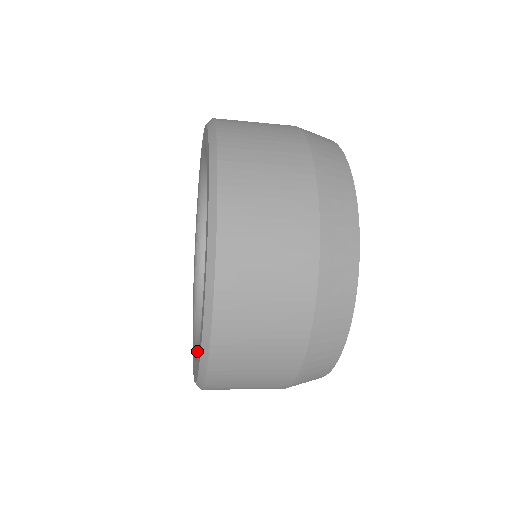
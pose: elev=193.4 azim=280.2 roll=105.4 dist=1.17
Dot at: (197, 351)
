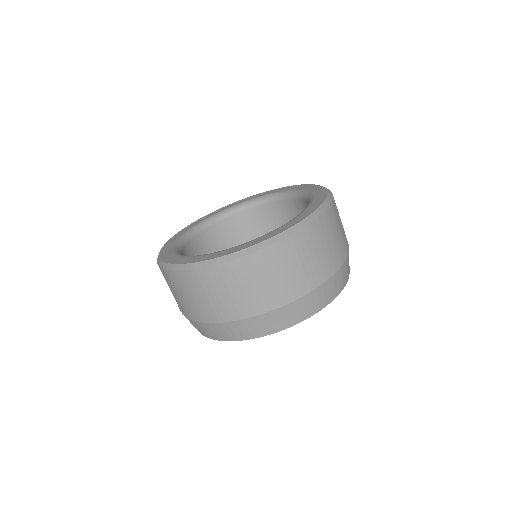
Dot at: occluded
